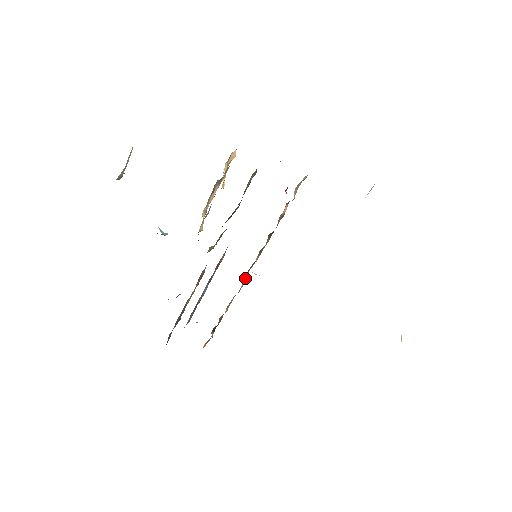
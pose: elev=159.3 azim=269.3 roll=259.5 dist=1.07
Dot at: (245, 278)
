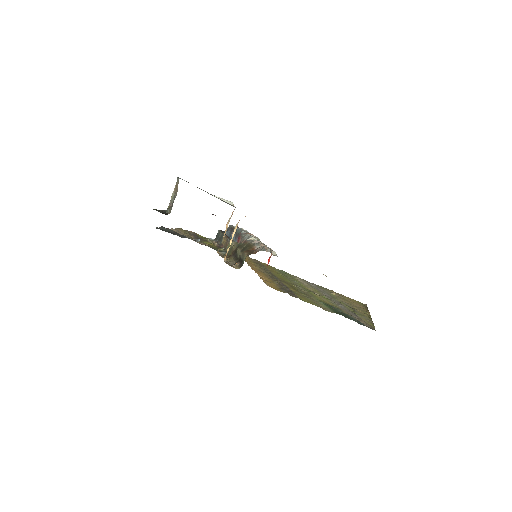
Dot at: occluded
